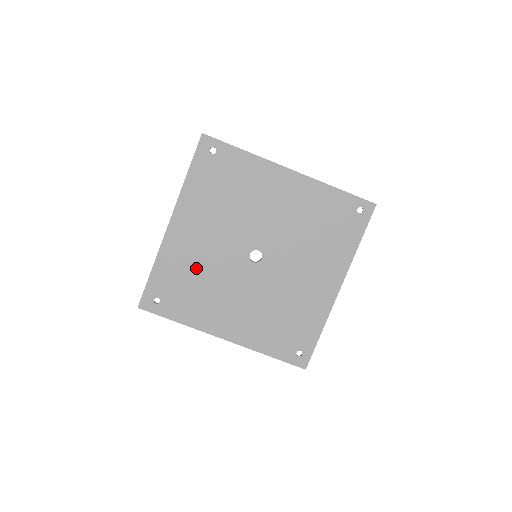
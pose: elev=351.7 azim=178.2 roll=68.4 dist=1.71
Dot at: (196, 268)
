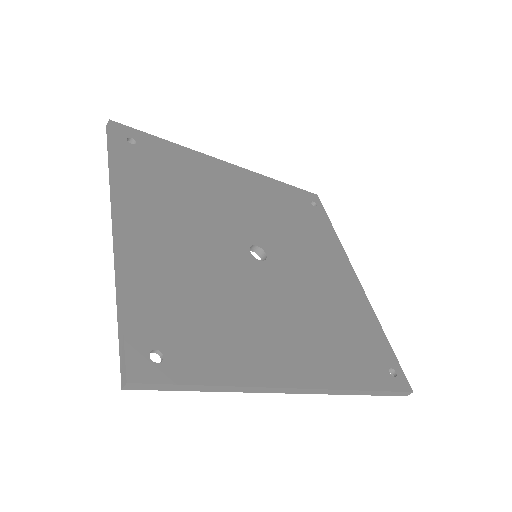
Dot at: (200, 186)
